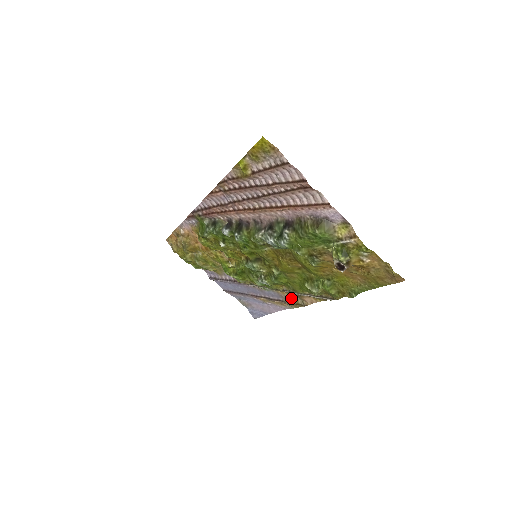
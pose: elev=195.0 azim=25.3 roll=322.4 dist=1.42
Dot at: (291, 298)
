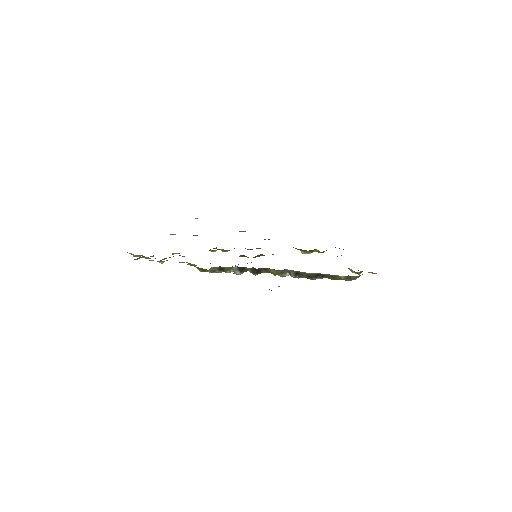
Dot at: occluded
